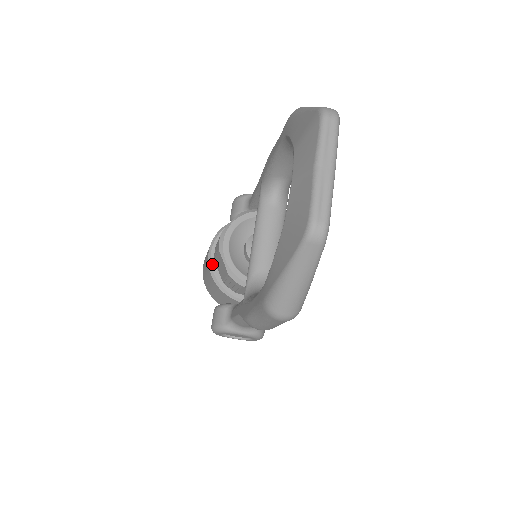
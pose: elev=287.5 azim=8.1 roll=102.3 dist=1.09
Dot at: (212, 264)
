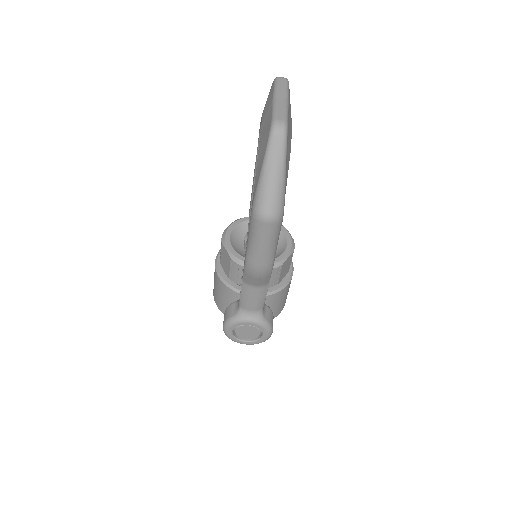
Dot at: (219, 268)
